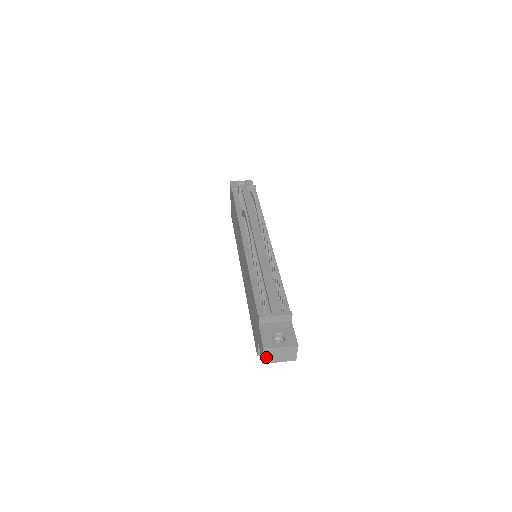
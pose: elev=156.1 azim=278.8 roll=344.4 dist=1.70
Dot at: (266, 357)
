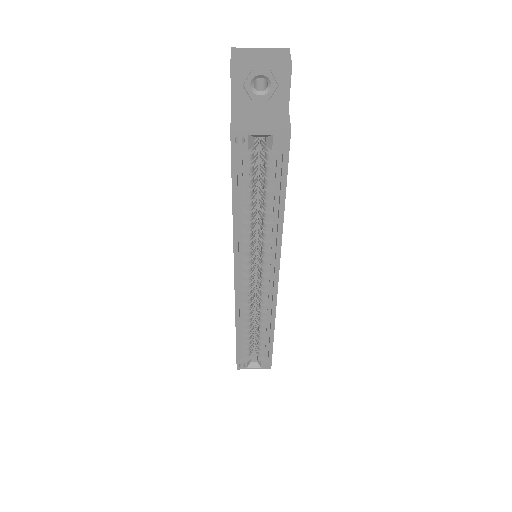
Dot at: (236, 57)
